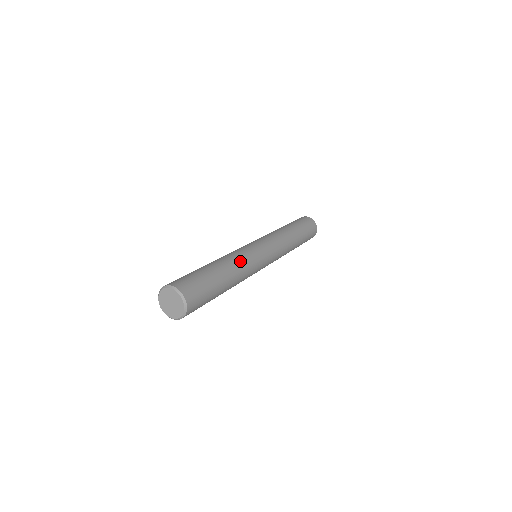
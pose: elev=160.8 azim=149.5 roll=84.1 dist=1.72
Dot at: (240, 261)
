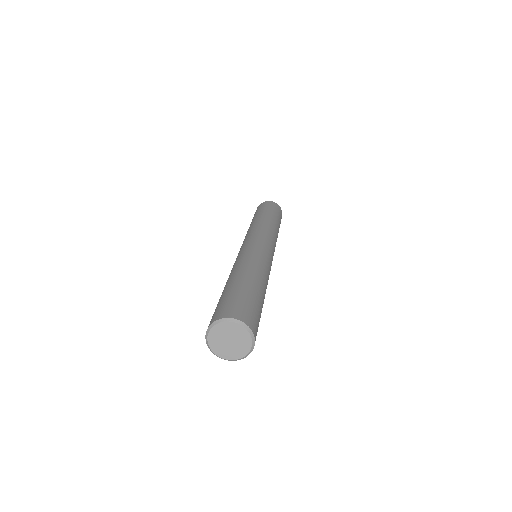
Dot at: (263, 268)
